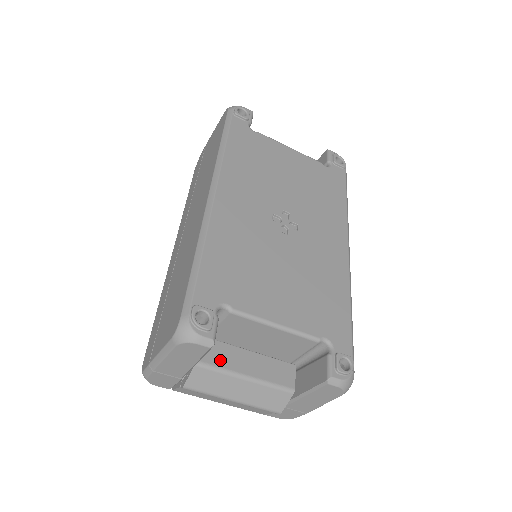
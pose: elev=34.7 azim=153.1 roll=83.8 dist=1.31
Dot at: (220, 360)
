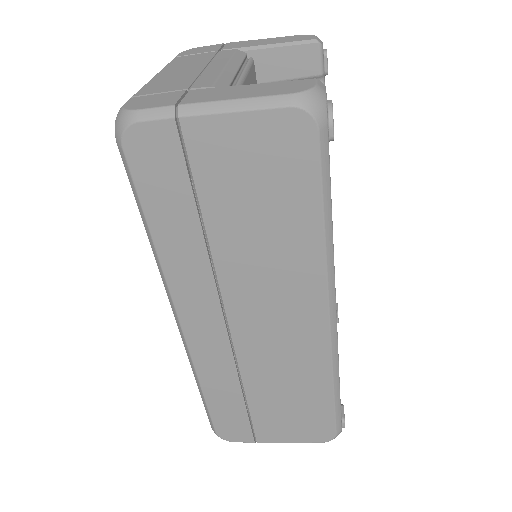
Dot at: occluded
